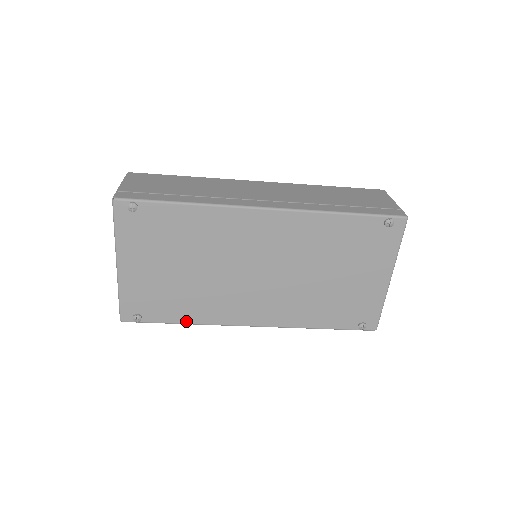
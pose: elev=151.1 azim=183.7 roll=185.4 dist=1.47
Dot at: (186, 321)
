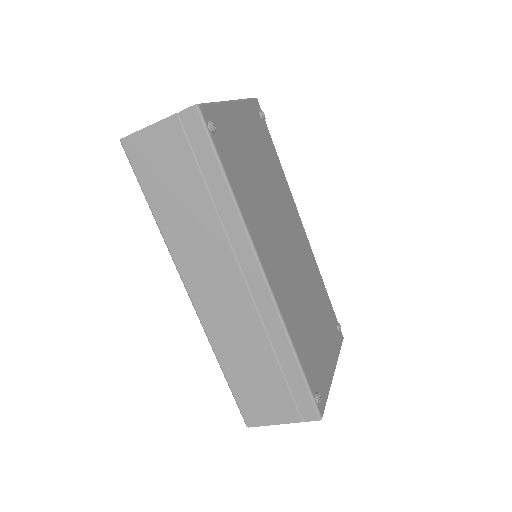
Dot at: (235, 191)
